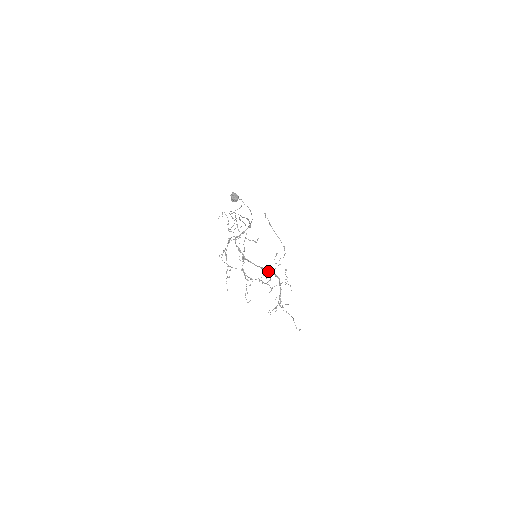
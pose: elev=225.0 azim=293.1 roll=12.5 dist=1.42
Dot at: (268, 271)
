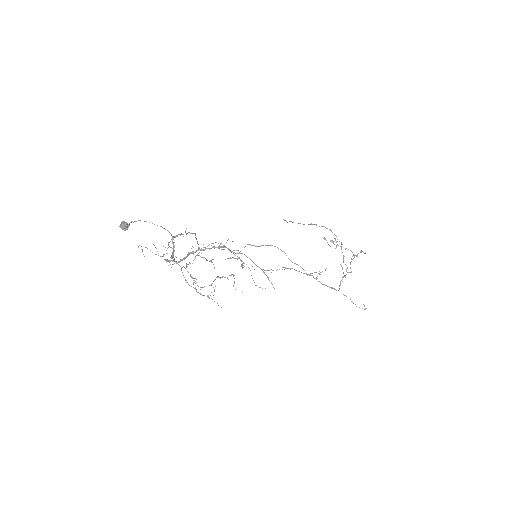
Dot at: occluded
